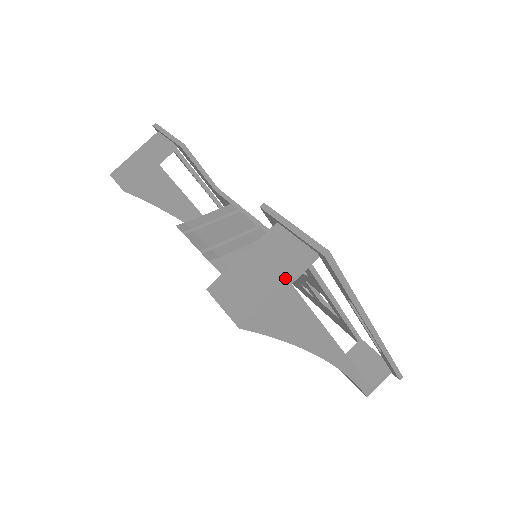
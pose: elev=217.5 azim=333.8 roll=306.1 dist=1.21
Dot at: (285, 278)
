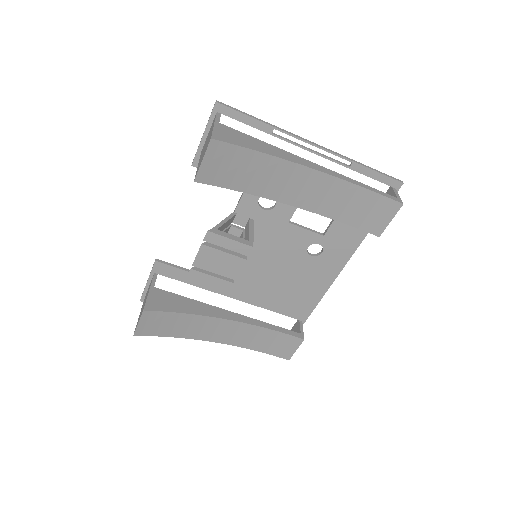
Dot at: (213, 124)
